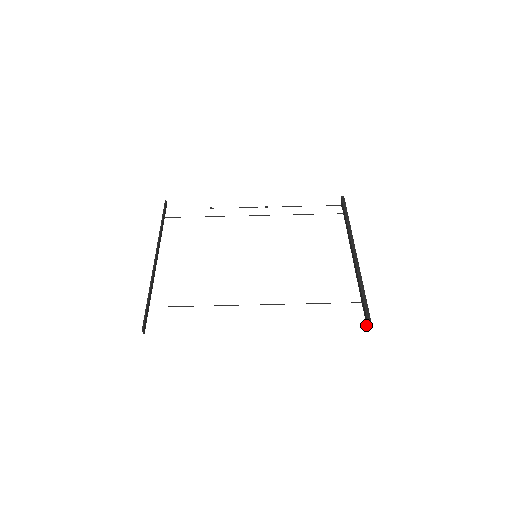
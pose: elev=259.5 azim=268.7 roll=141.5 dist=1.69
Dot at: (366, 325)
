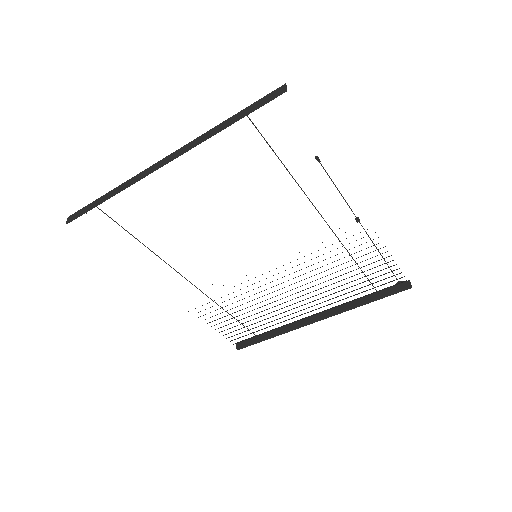
Dot at: (239, 342)
